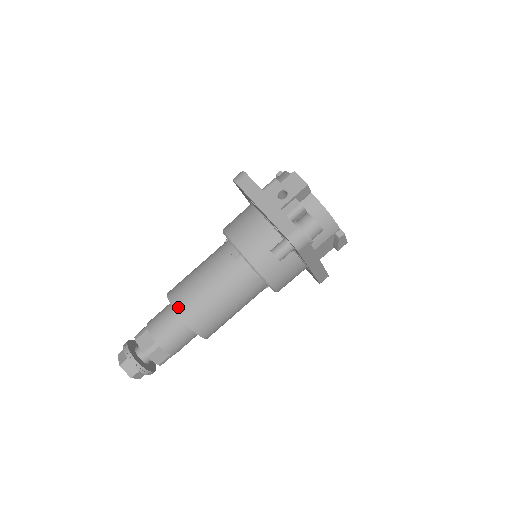
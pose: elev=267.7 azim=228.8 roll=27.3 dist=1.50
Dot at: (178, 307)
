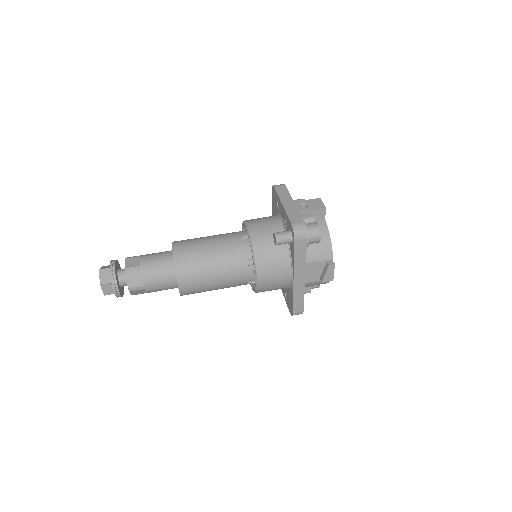
Dot at: (176, 248)
